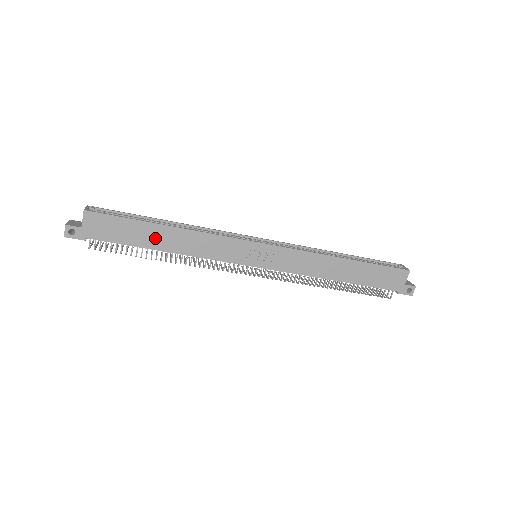
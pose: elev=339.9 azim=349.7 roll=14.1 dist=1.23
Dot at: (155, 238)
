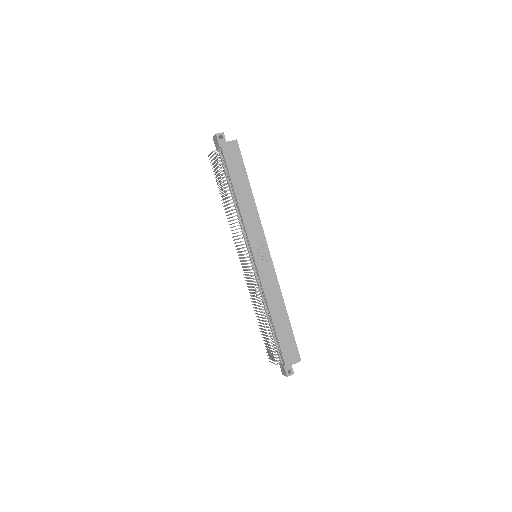
Dot at: (241, 186)
